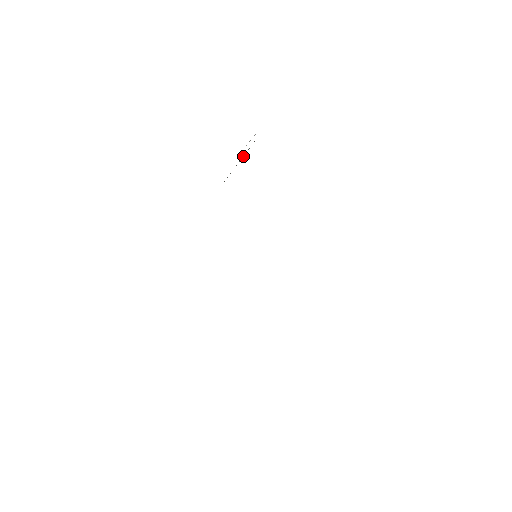
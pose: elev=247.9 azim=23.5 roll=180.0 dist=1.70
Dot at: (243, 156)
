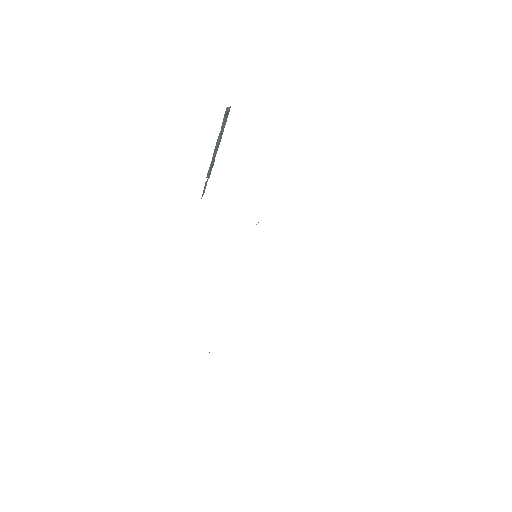
Dot at: (221, 137)
